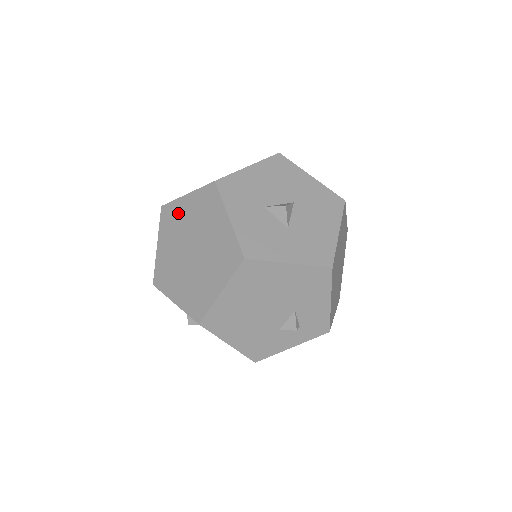
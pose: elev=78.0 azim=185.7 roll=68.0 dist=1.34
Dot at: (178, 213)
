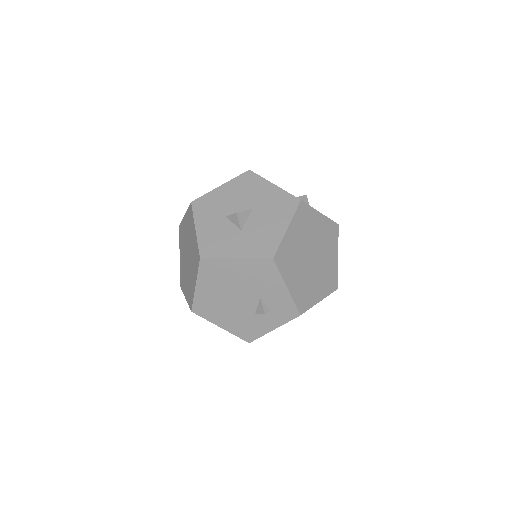
Dot at: (183, 229)
